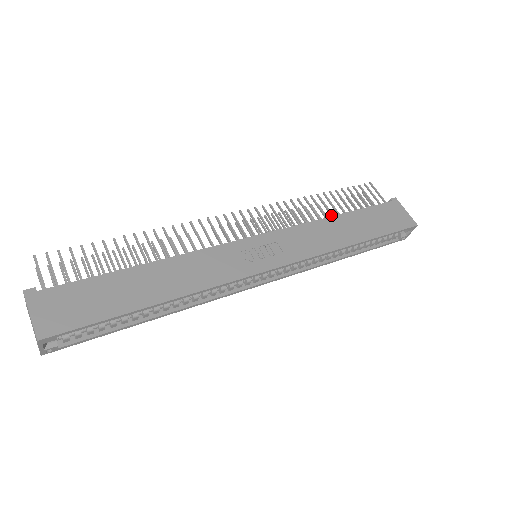
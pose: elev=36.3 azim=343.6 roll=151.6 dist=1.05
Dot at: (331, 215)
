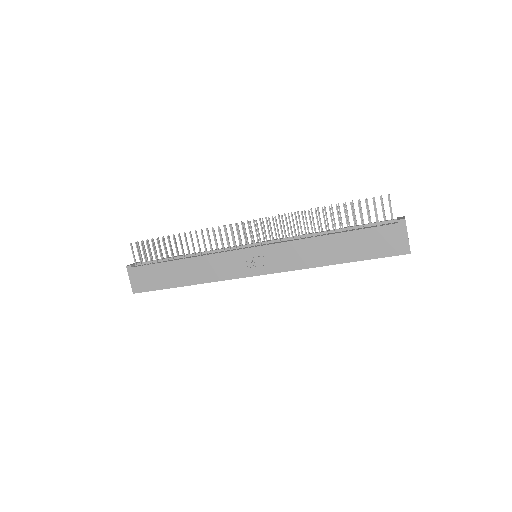
Dot at: (326, 231)
